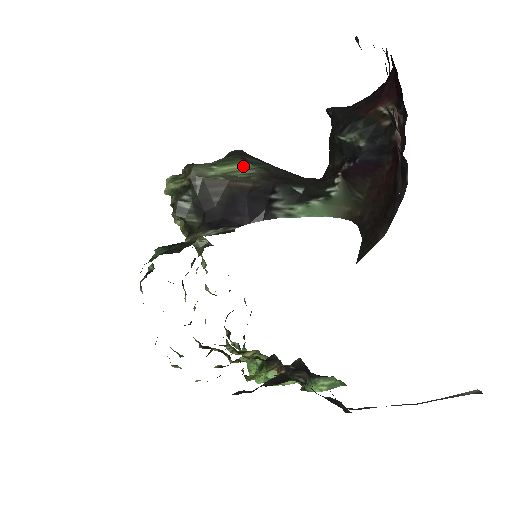
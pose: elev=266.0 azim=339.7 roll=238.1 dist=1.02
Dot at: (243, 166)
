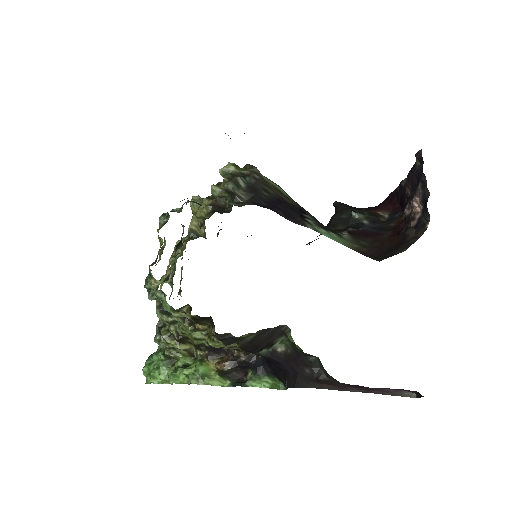
Dot at: (284, 191)
